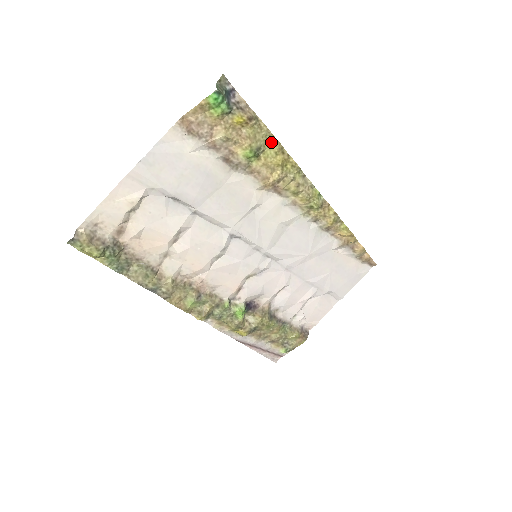
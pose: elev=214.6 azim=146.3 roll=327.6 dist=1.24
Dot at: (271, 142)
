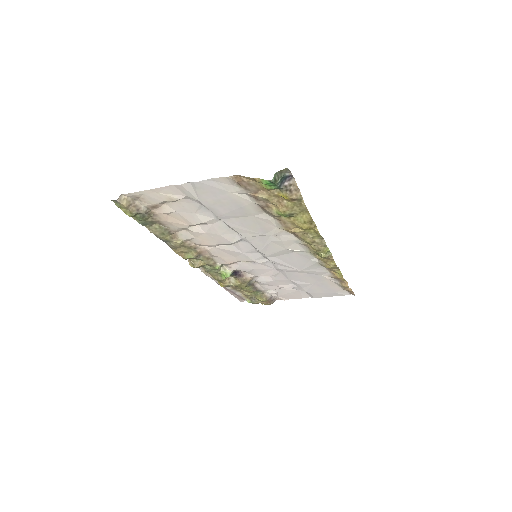
Dot at: (305, 214)
